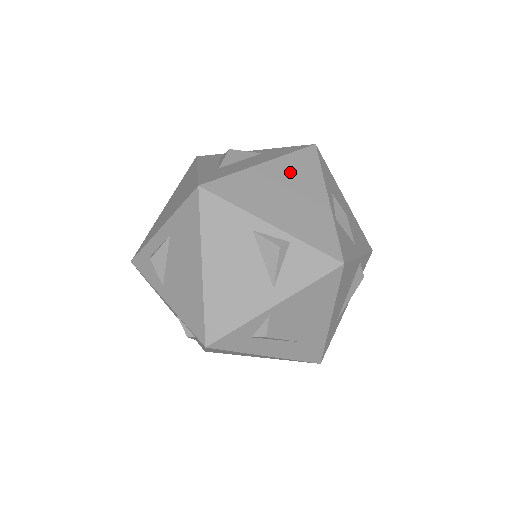
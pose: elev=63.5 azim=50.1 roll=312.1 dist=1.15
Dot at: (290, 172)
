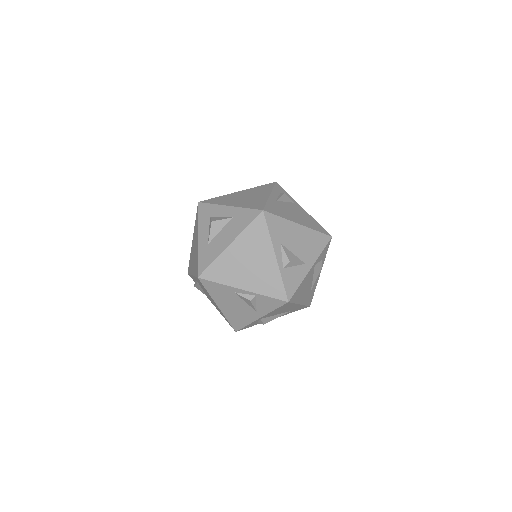
Dot at: (248, 244)
